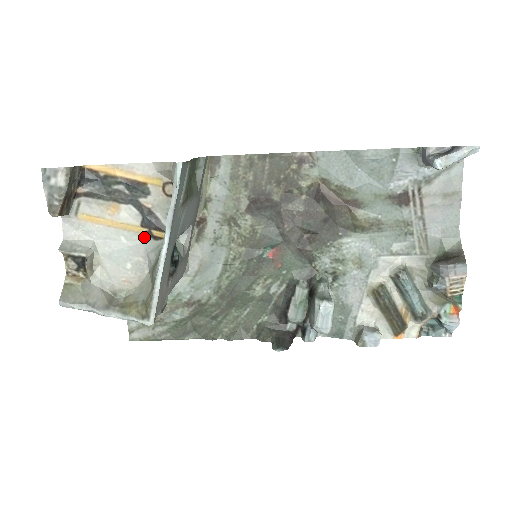
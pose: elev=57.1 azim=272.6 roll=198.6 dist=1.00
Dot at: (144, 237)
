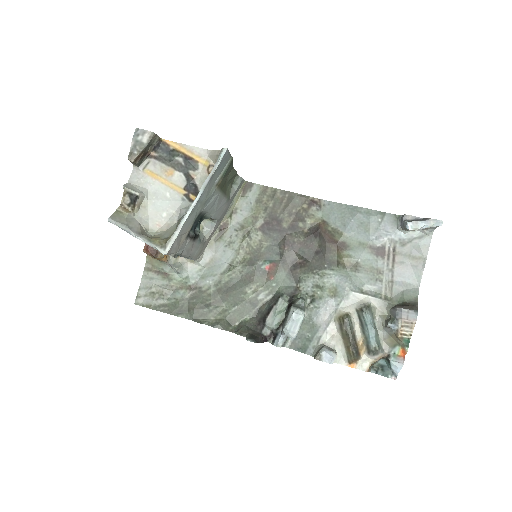
Dot at: (183, 197)
